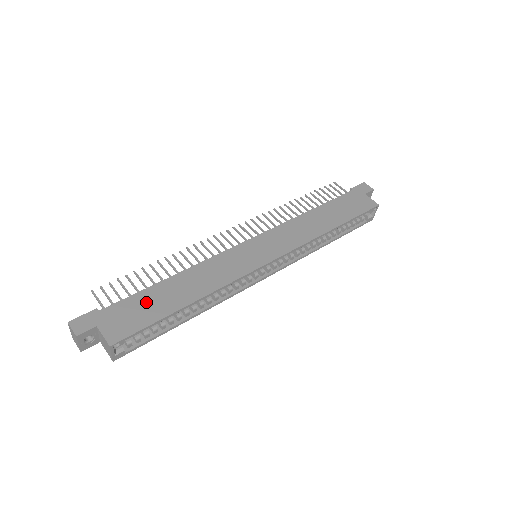
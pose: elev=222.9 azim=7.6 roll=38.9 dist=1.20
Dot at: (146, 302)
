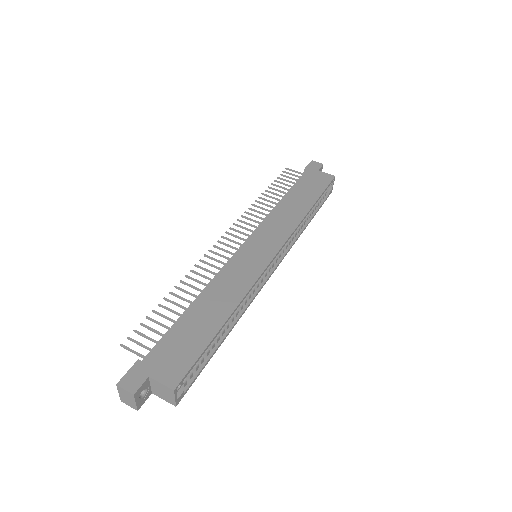
Dot at: (184, 335)
